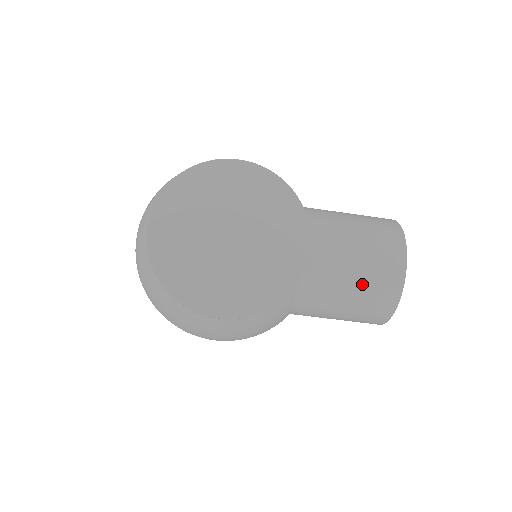
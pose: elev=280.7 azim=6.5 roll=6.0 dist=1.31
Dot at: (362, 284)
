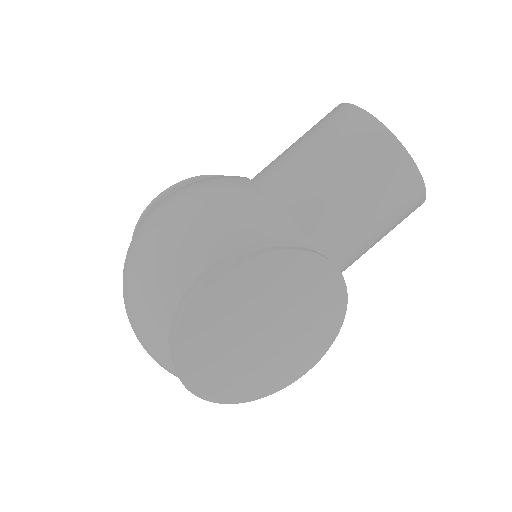
Dot at: (389, 229)
